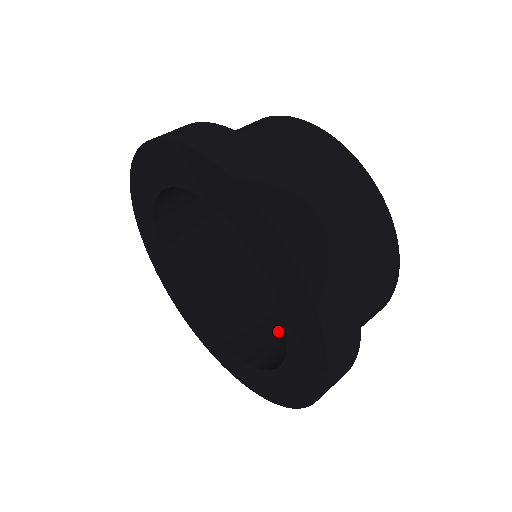
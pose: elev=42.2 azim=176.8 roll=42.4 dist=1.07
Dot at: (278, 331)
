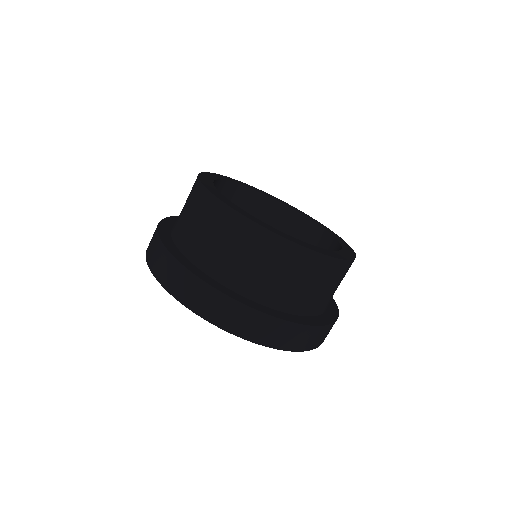
Dot at: occluded
